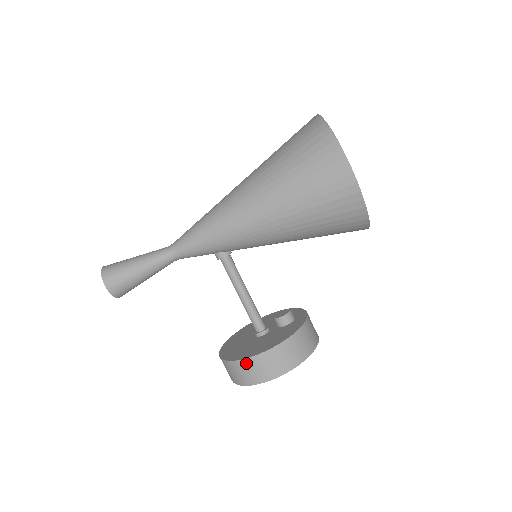
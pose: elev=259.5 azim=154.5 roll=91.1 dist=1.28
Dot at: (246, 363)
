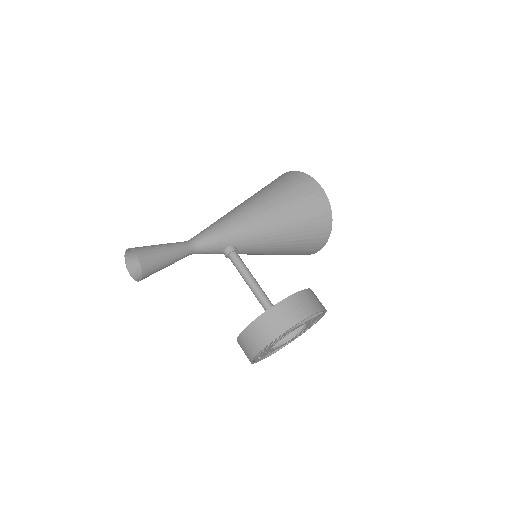
Dot at: (284, 304)
